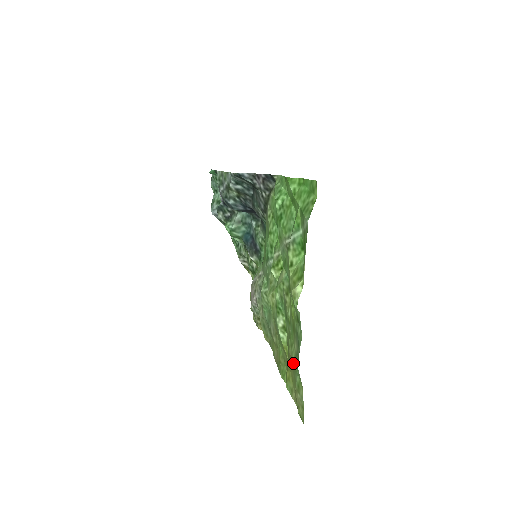
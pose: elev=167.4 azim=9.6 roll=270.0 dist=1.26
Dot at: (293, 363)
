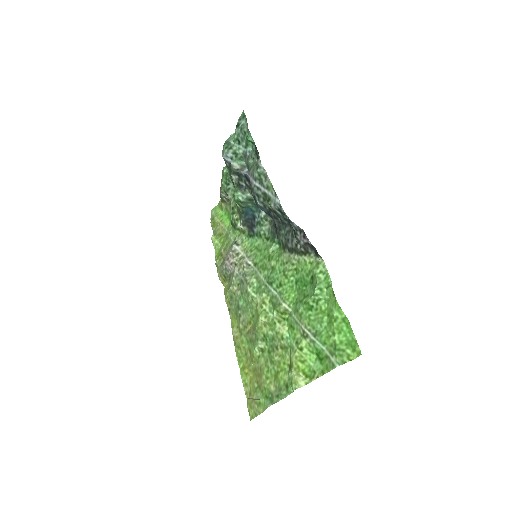
Dot at: (262, 387)
